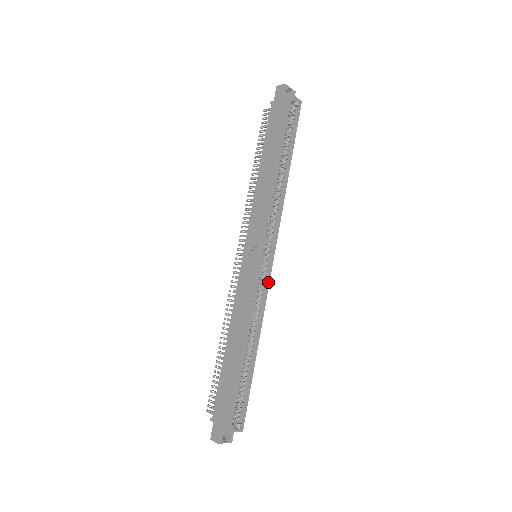
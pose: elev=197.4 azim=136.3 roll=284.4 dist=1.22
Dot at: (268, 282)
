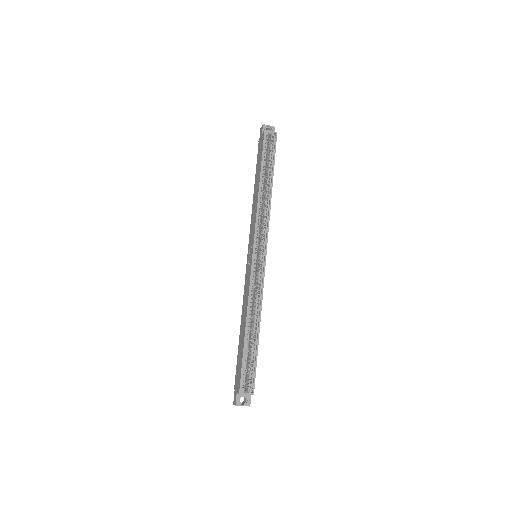
Dot at: (263, 273)
